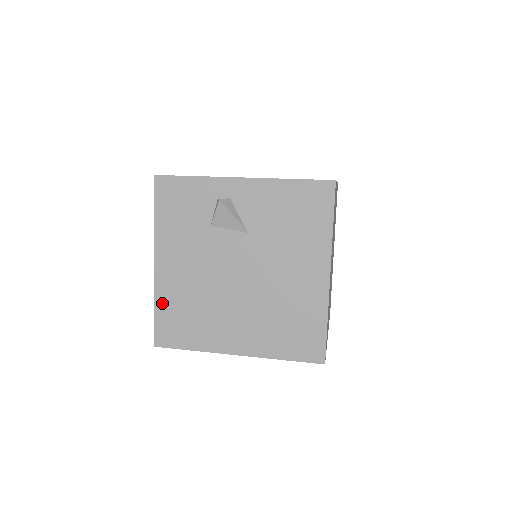
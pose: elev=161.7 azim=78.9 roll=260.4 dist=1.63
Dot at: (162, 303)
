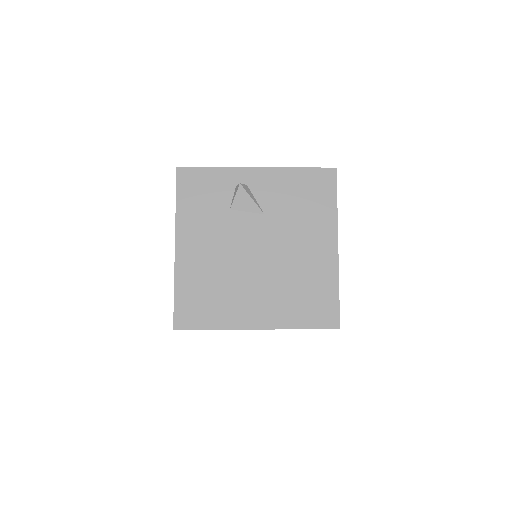
Dot at: (182, 284)
